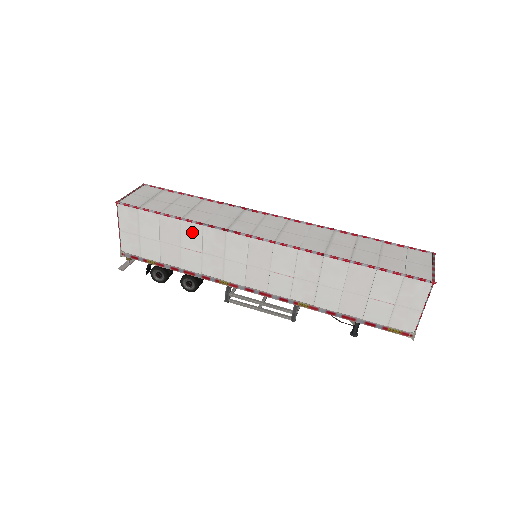
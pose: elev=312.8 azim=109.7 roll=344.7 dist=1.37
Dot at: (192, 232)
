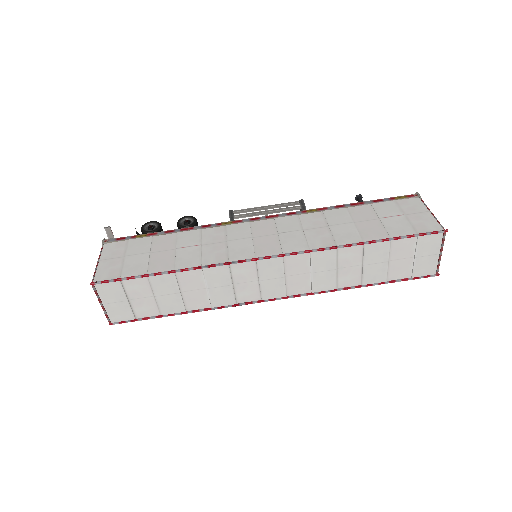
Dot at: occluded
